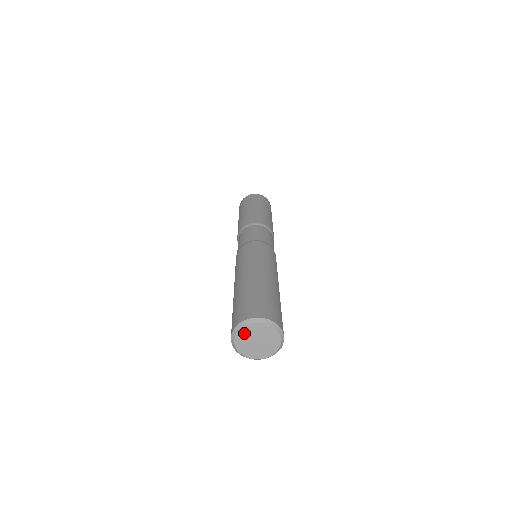
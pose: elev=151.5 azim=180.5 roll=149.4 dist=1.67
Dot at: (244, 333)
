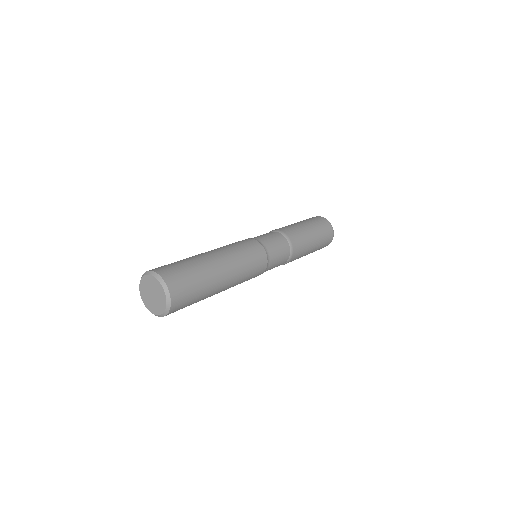
Dot at: (143, 292)
